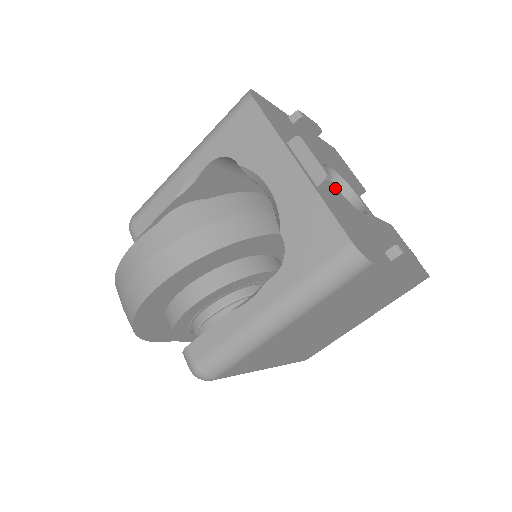
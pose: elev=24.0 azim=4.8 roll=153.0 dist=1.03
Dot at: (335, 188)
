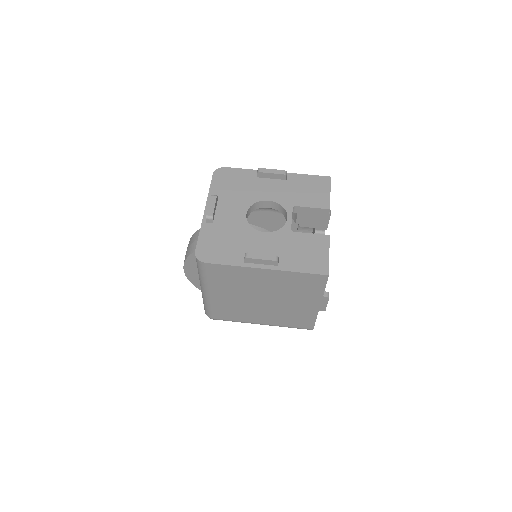
Dot at: (242, 219)
